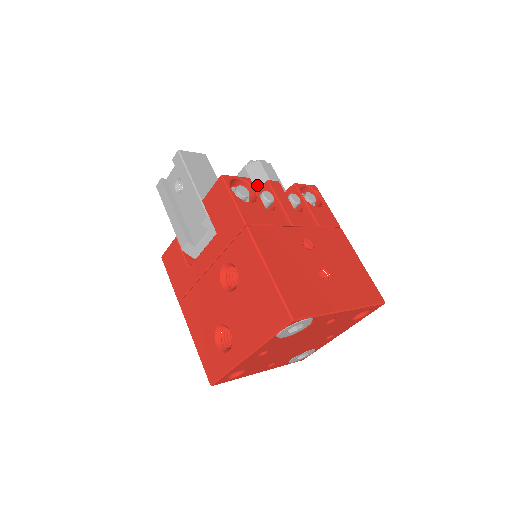
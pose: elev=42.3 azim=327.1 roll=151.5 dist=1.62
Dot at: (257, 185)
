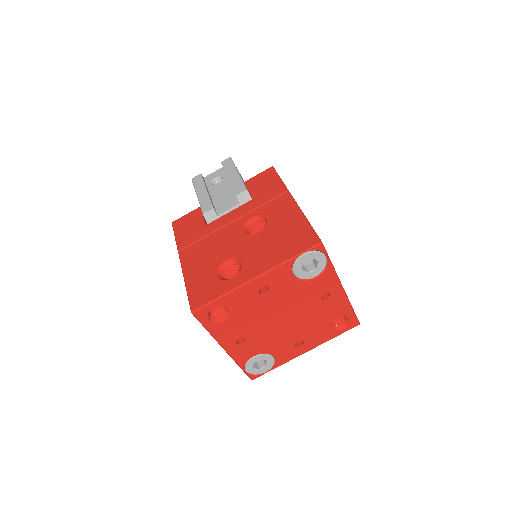
Dot at: occluded
